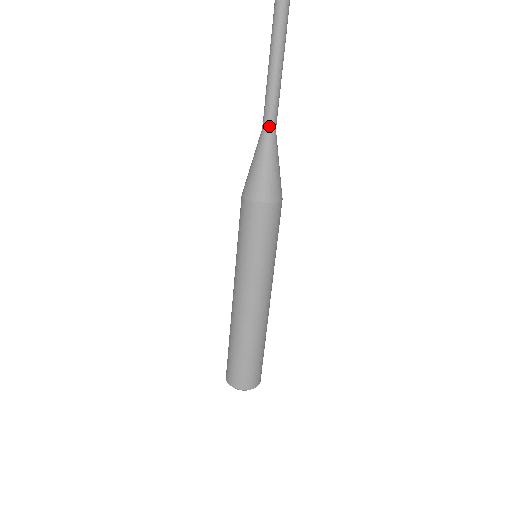
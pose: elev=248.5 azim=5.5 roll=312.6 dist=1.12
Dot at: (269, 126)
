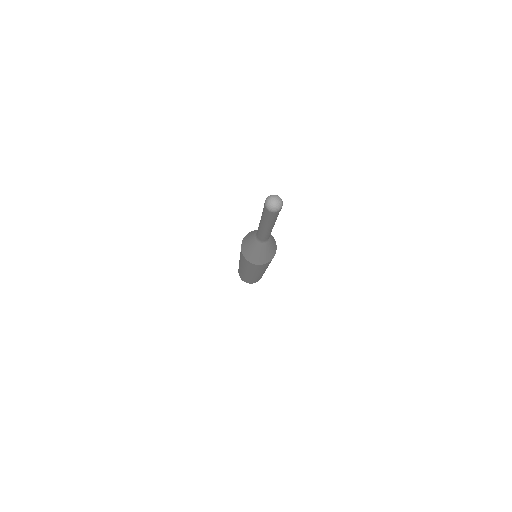
Dot at: (262, 241)
